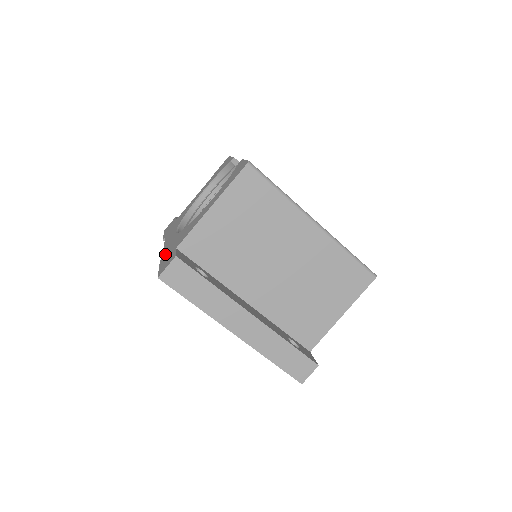
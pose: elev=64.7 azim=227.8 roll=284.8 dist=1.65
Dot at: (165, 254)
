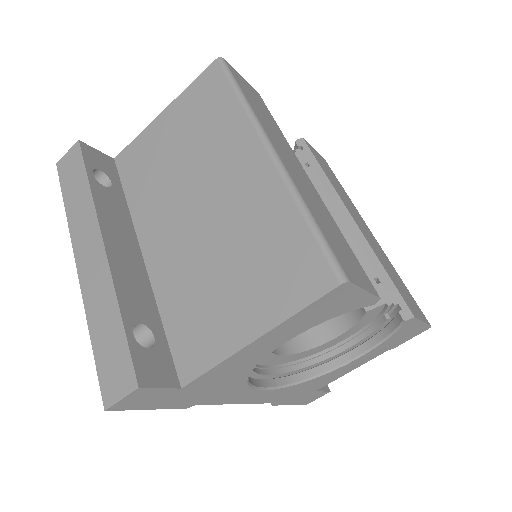
Dot at: occluded
